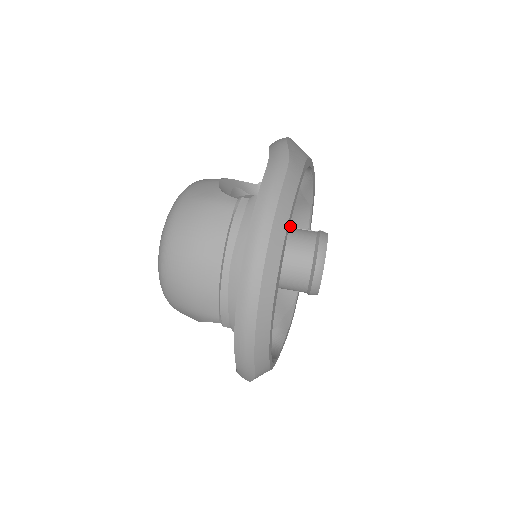
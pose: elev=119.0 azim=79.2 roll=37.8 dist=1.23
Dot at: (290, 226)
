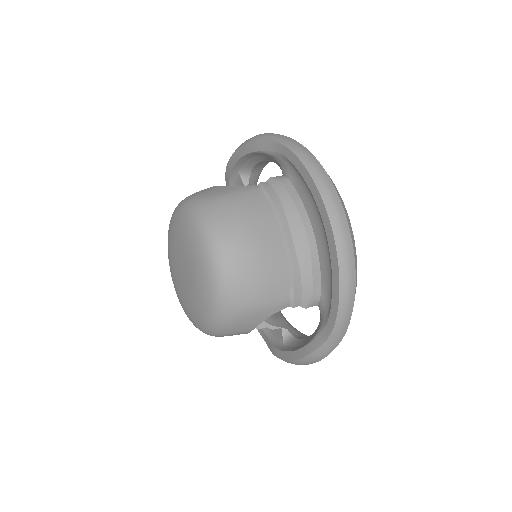
Dot at: occluded
